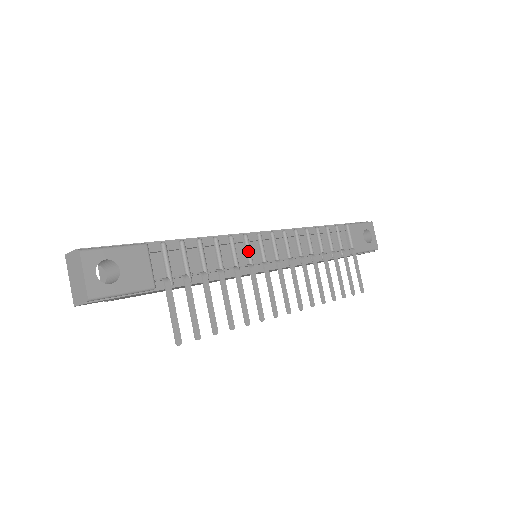
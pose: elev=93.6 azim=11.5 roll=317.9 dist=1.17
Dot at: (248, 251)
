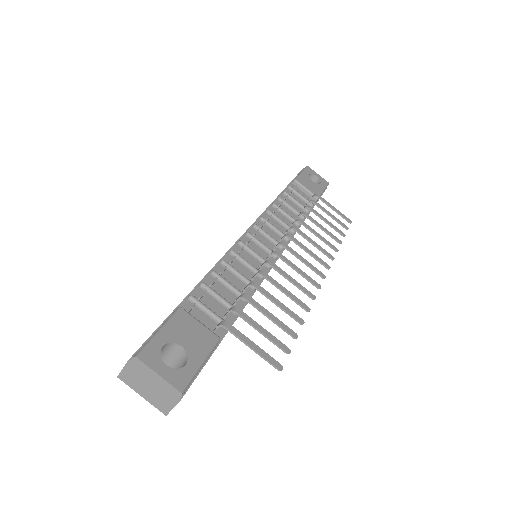
Dot at: (253, 253)
